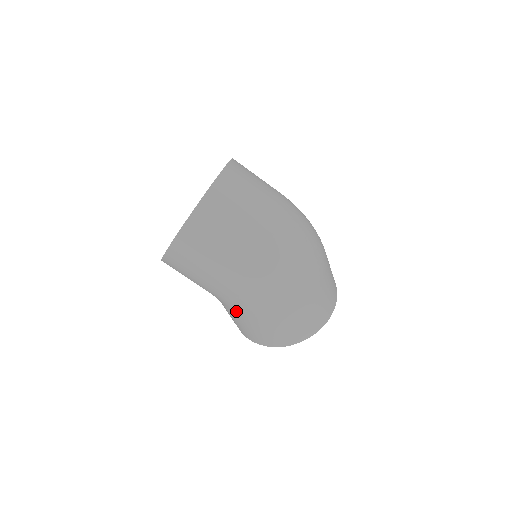
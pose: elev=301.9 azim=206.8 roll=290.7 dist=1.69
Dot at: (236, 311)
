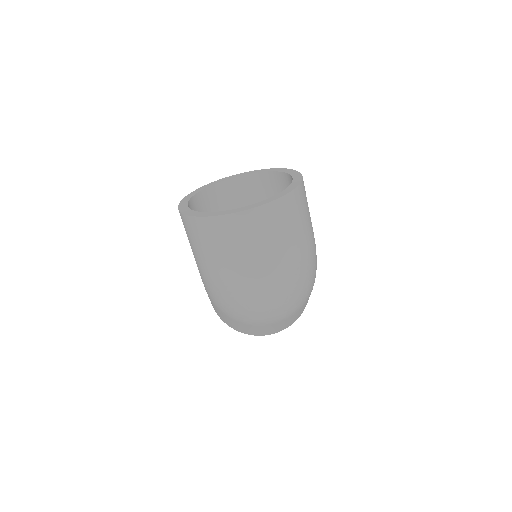
Dot at: occluded
